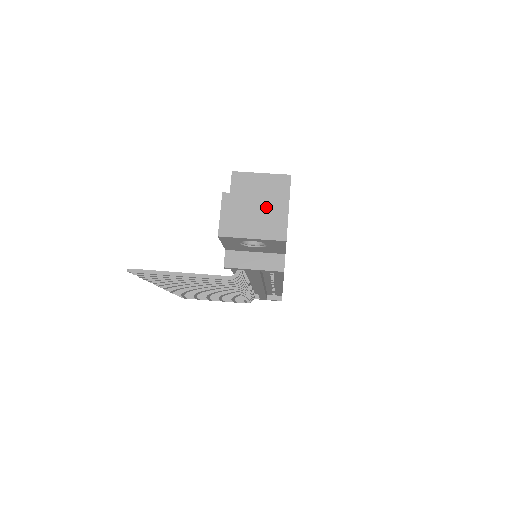
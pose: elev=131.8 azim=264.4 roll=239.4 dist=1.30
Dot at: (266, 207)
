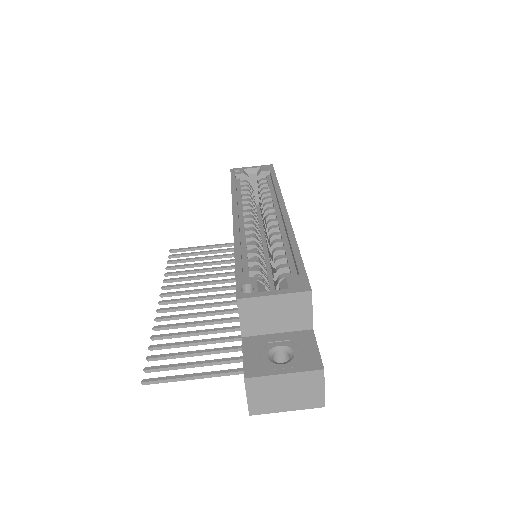
Dot at: (298, 383)
